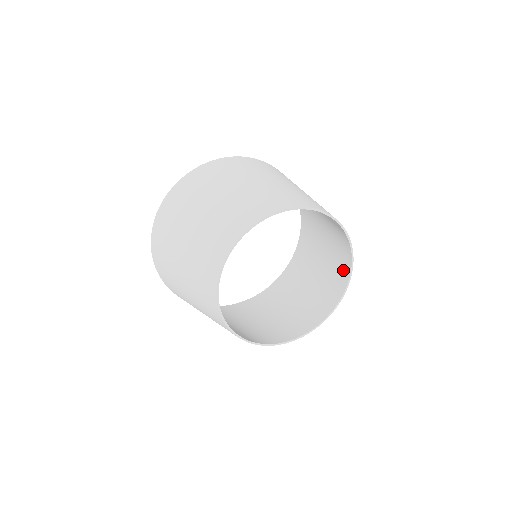
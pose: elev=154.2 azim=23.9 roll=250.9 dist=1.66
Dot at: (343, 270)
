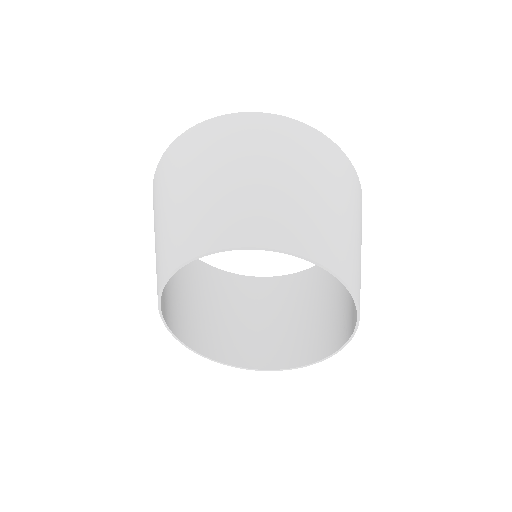
Dot at: (319, 347)
